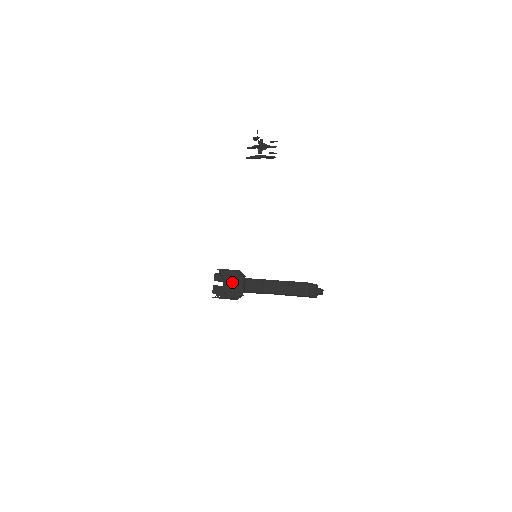
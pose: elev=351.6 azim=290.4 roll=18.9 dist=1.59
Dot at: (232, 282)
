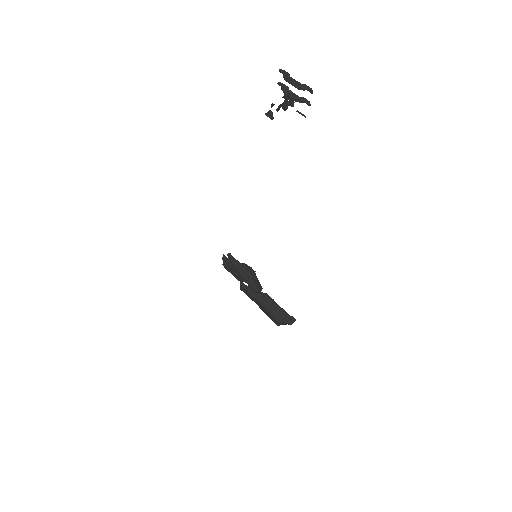
Dot at: (234, 271)
